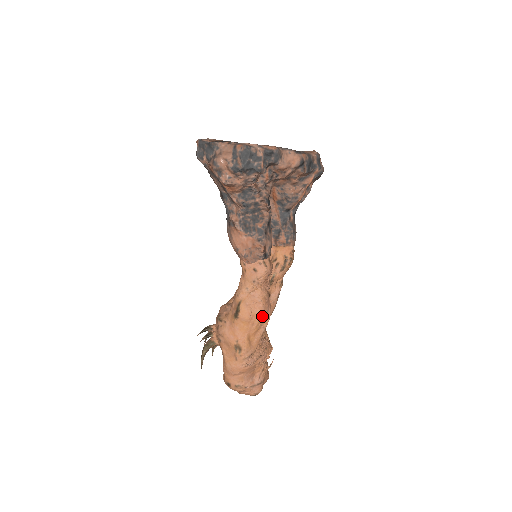
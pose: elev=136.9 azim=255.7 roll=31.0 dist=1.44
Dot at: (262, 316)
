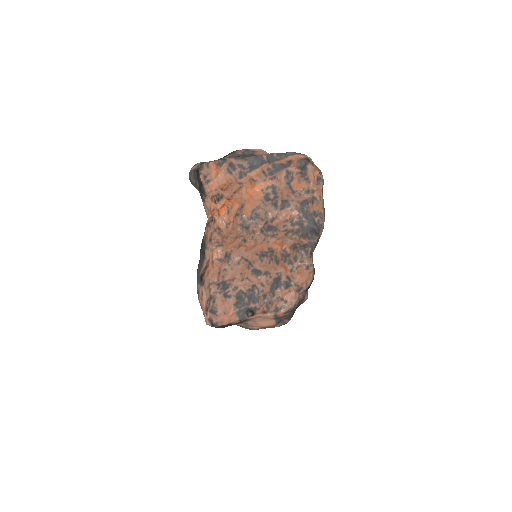
Dot at: occluded
